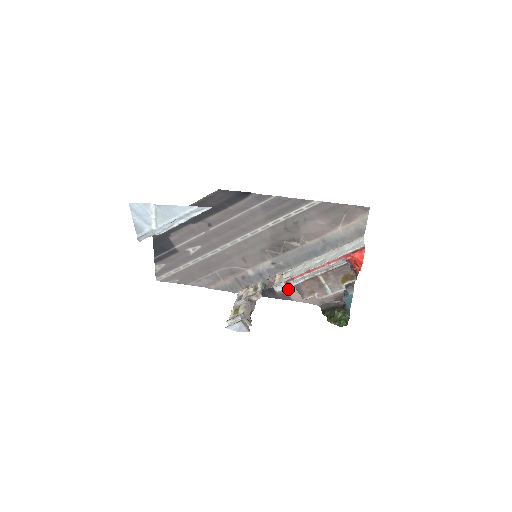
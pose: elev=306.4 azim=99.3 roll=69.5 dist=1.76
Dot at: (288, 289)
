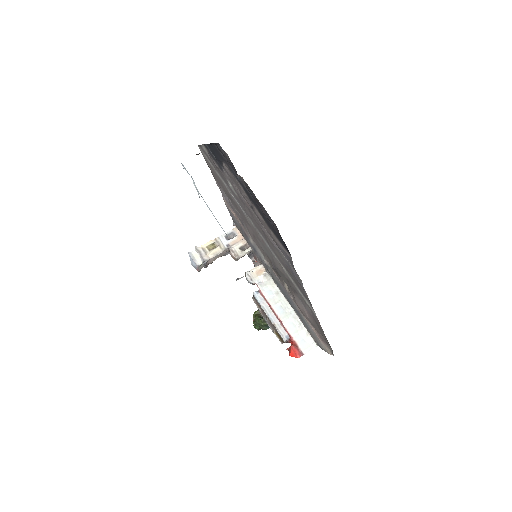
Dot at: occluded
